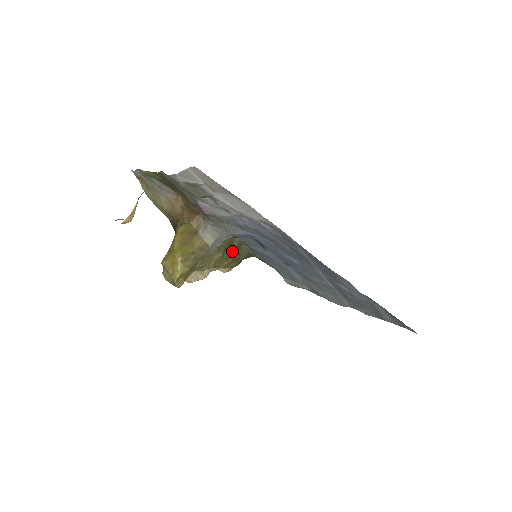
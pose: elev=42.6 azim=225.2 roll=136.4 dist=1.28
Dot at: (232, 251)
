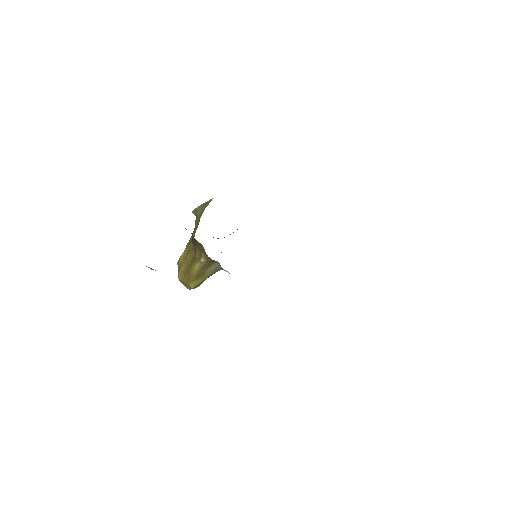
Dot at: occluded
